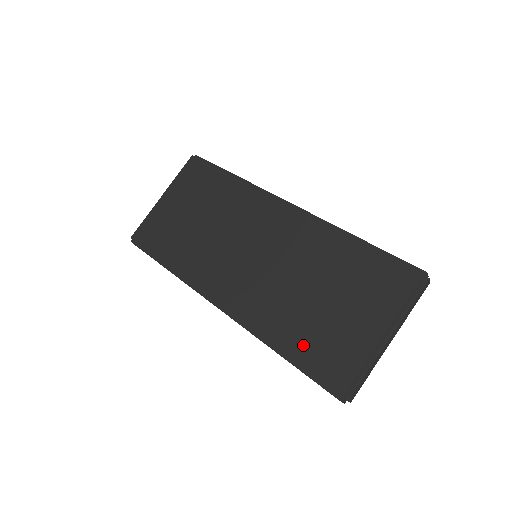
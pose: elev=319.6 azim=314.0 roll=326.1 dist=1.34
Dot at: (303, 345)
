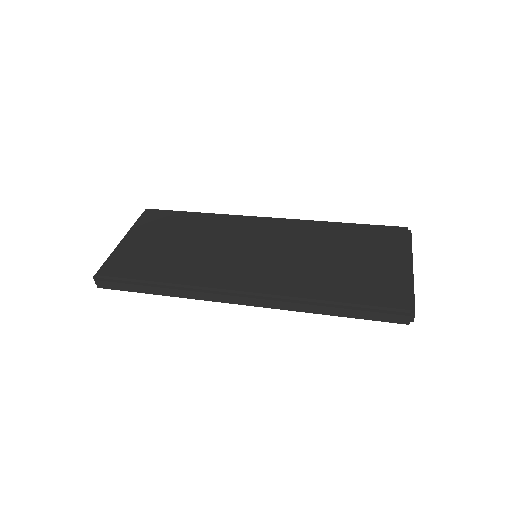
Dot at: (349, 290)
